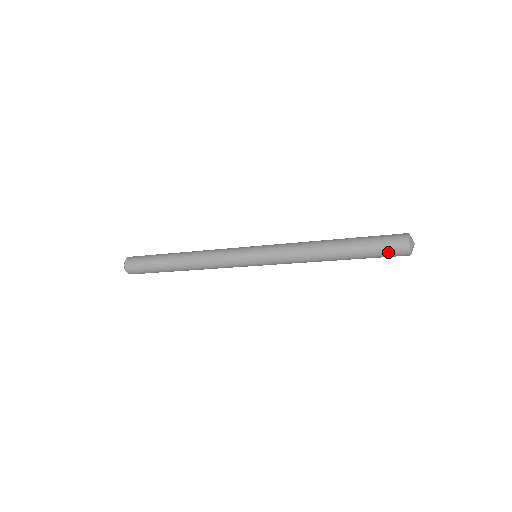
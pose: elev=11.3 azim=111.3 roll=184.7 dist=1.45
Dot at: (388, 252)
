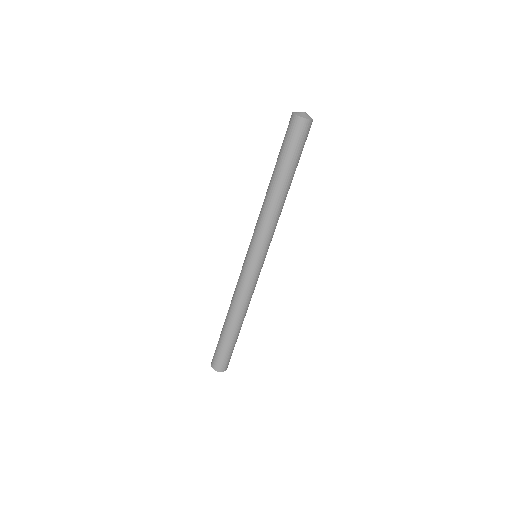
Dot at: (286, 133)
